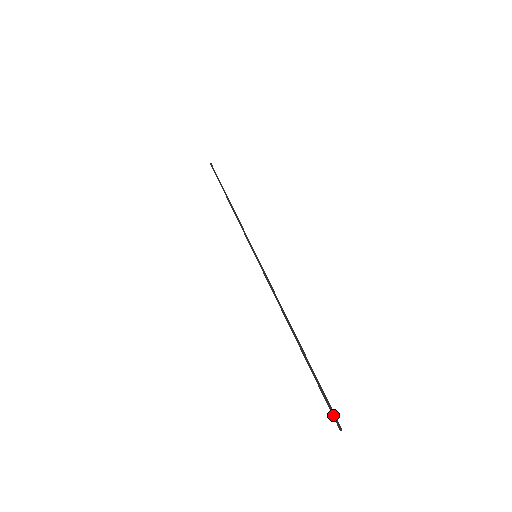
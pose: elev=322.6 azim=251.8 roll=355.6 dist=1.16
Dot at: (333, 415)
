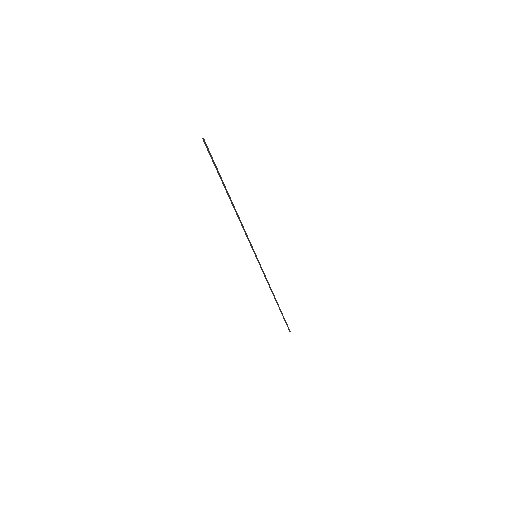
Dot at: (288, 328)
